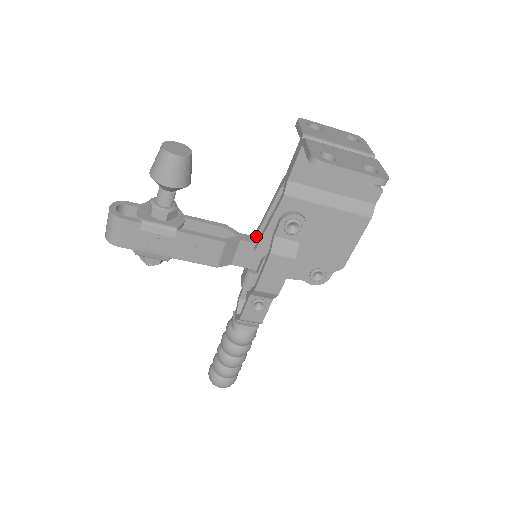
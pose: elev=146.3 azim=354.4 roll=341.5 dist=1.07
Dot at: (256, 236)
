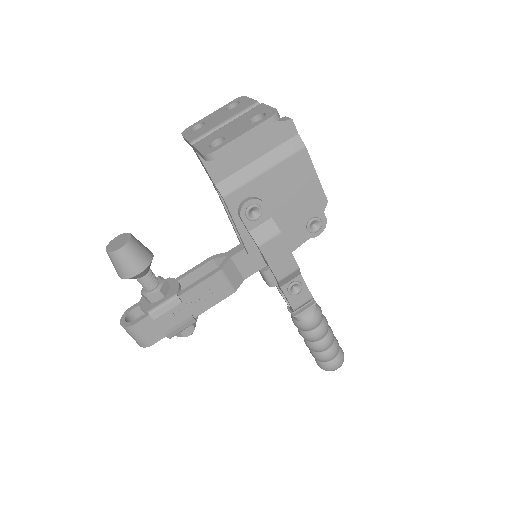
Dot at: (241, 242)
